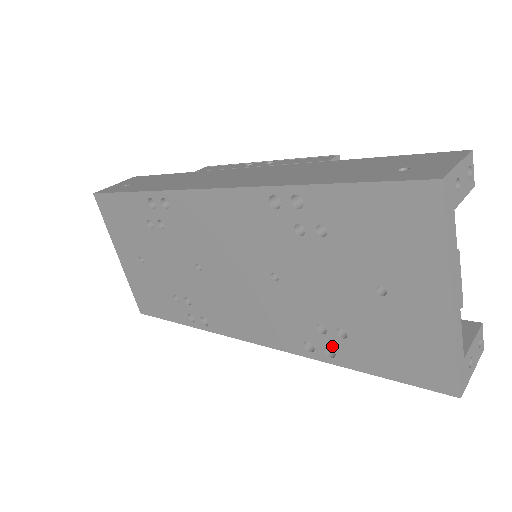
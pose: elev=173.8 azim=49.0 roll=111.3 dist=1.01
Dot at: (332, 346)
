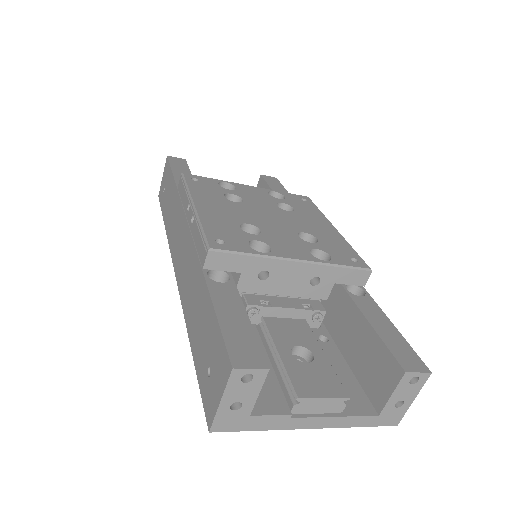
Dot at: occluded
